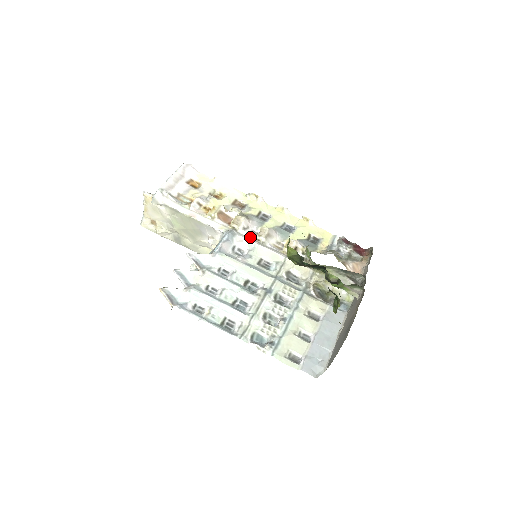
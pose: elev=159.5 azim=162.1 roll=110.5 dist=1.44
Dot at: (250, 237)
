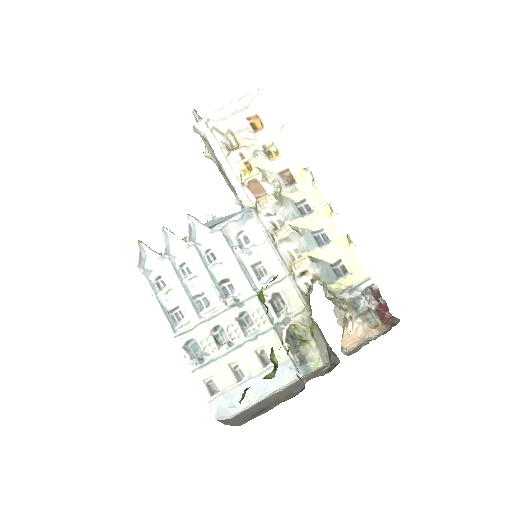
Dot at: (268, 228)
